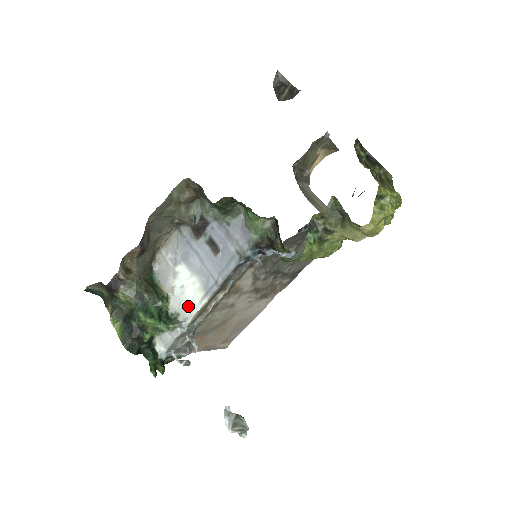
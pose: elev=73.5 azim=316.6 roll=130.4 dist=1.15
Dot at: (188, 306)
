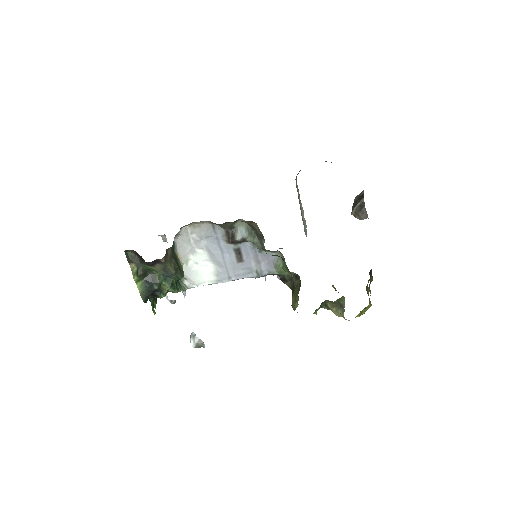
Dot at: (197, 279)
